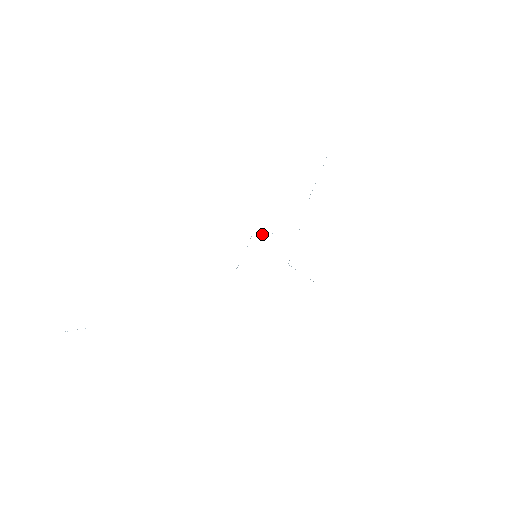
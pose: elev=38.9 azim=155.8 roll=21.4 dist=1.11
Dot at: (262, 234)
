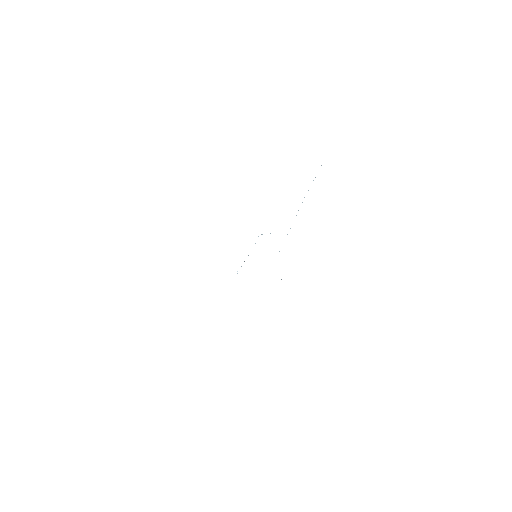
Dot at: occluded
